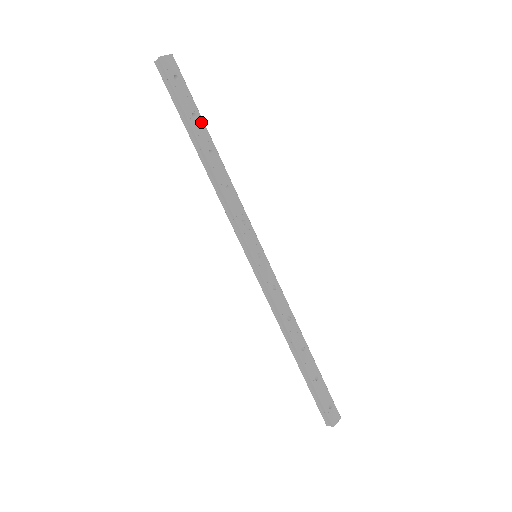
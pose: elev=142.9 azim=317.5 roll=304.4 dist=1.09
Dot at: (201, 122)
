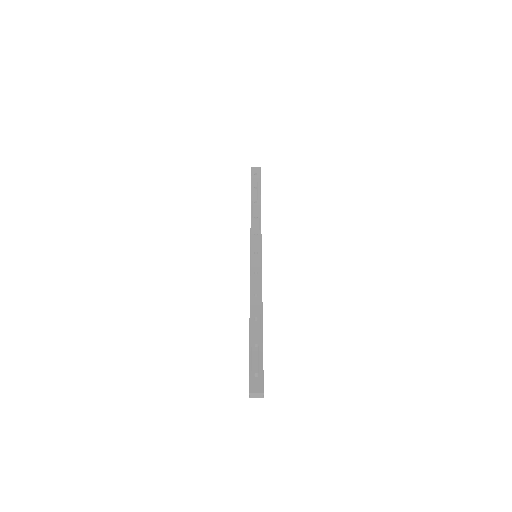
Dot at: (259, 191)
